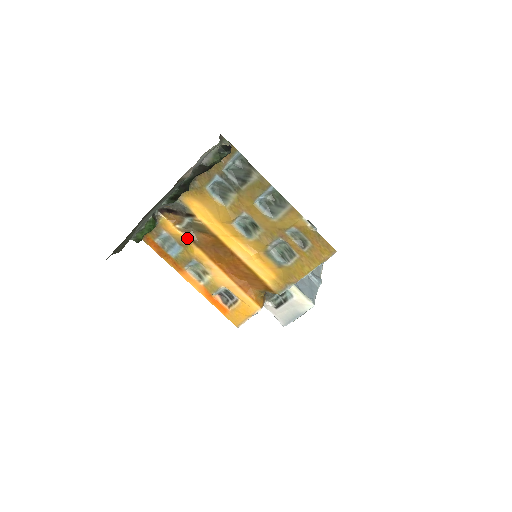
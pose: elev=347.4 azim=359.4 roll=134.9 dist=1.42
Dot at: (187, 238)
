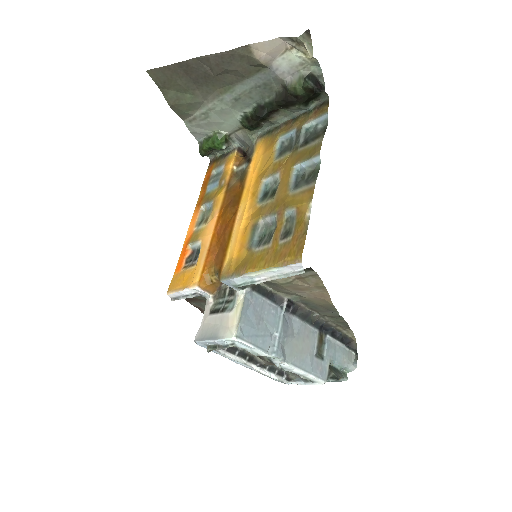
Dot at: (228, 179)
